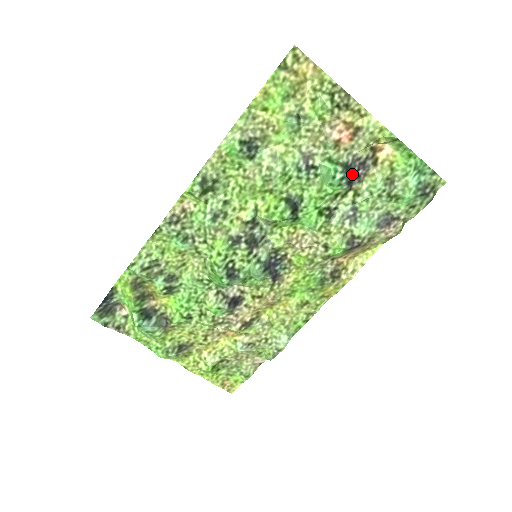
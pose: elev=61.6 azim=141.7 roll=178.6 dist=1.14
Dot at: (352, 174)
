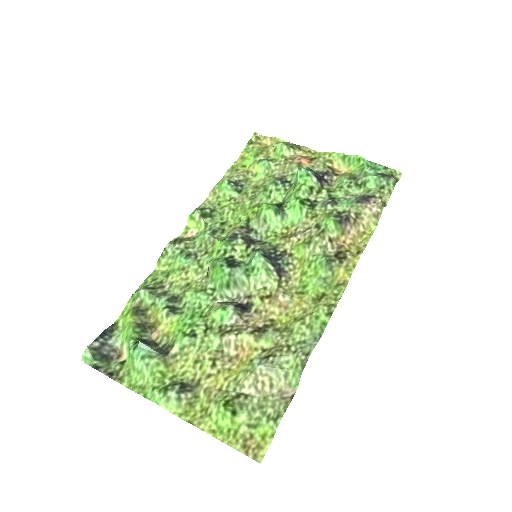
Dot at: (318, 174)
